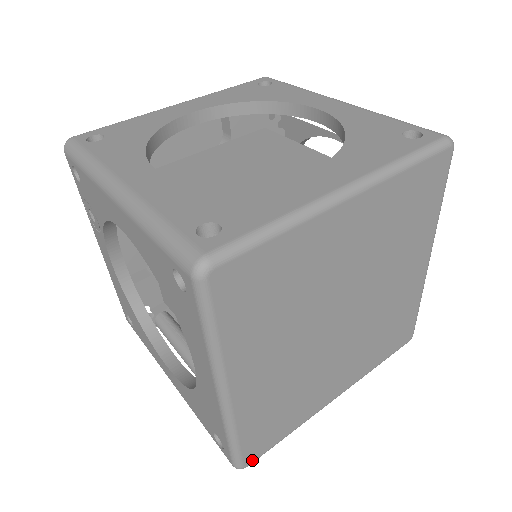
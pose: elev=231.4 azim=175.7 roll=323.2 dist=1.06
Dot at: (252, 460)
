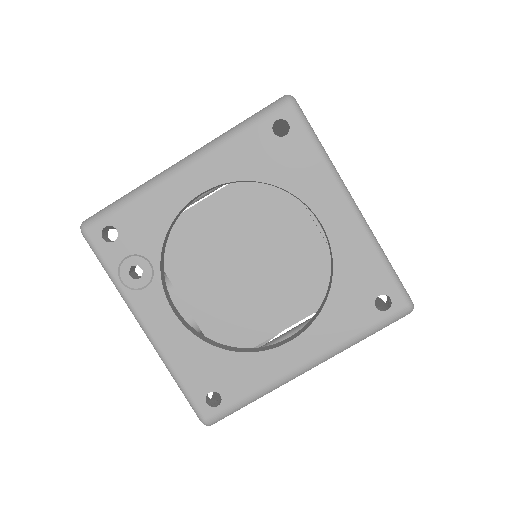
Dot at: occluded
